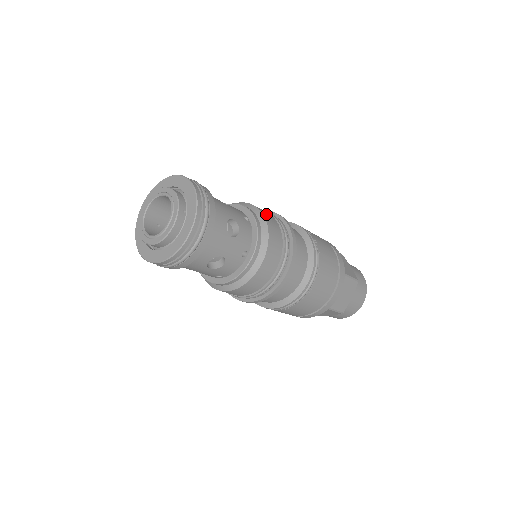
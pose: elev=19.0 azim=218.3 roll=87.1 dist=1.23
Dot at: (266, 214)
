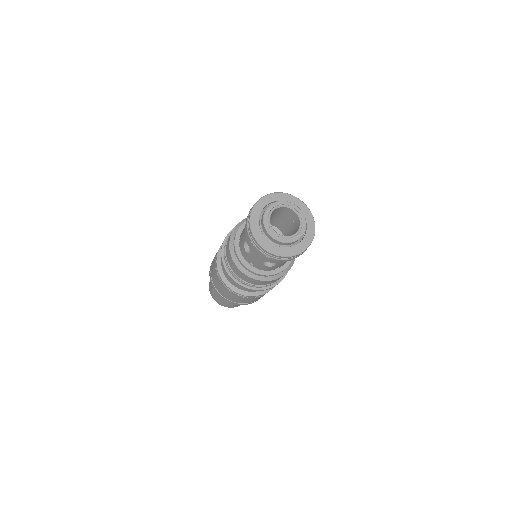
Dot at: occluded
